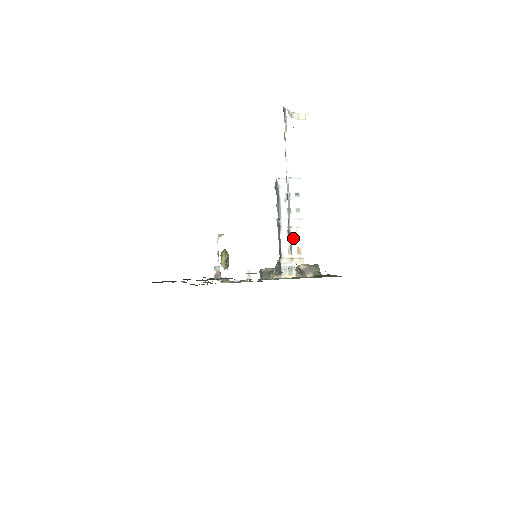
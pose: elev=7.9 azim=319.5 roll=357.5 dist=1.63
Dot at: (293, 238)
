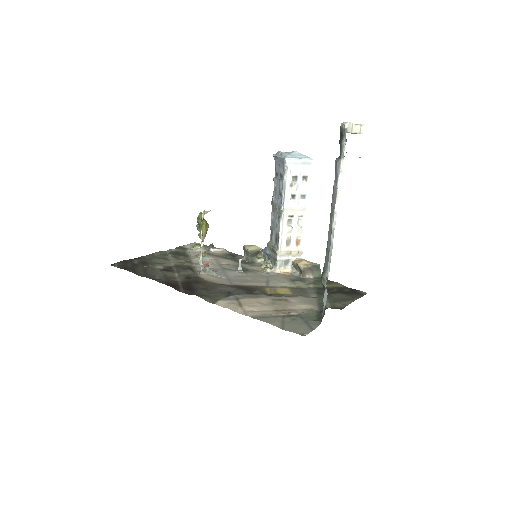
Dot at: (294, 229)
